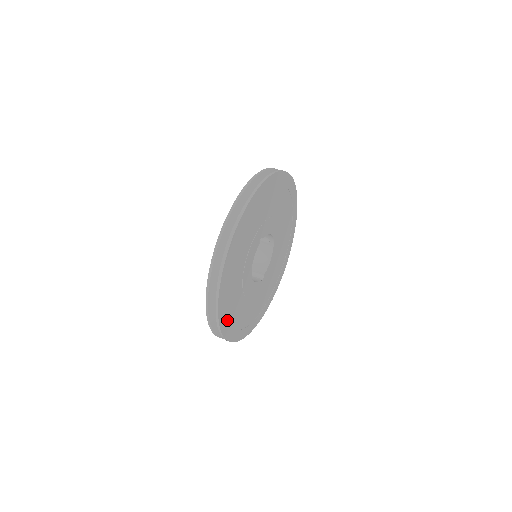
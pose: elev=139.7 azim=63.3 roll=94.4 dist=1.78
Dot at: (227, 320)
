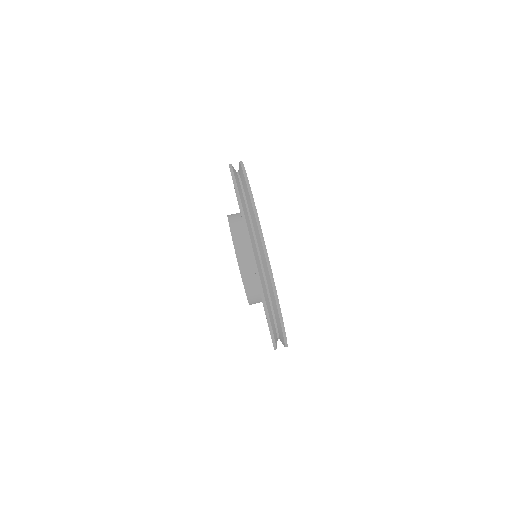
Dot at: occluded
